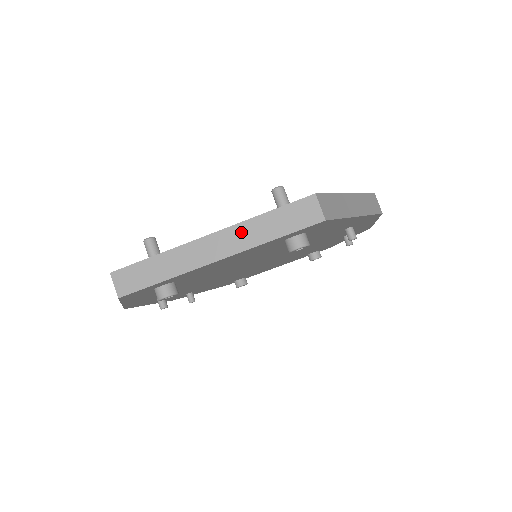
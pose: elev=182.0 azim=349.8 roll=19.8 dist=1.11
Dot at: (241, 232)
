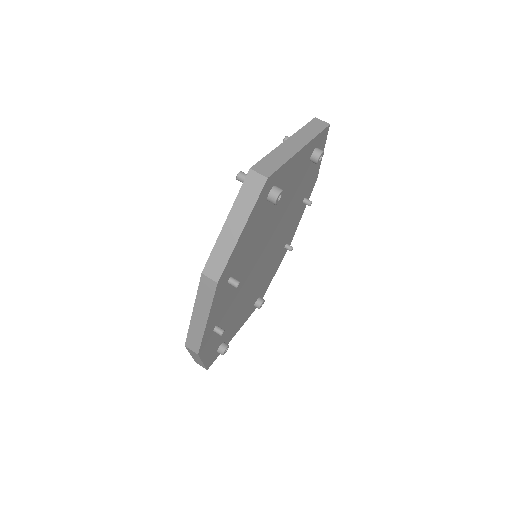
Dot at: (300, 135)
